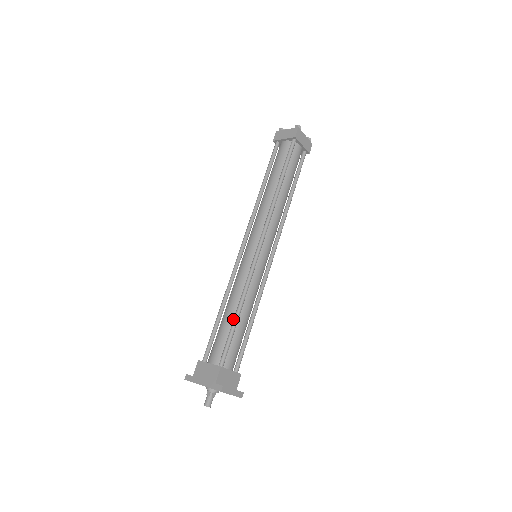
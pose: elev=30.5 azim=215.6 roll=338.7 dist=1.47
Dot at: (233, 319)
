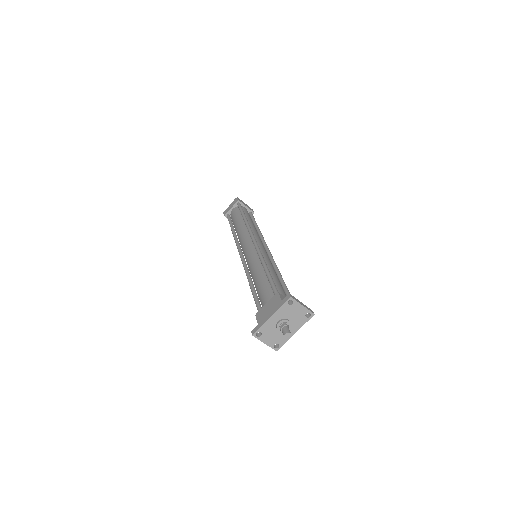
Dot at: (265, 276)
